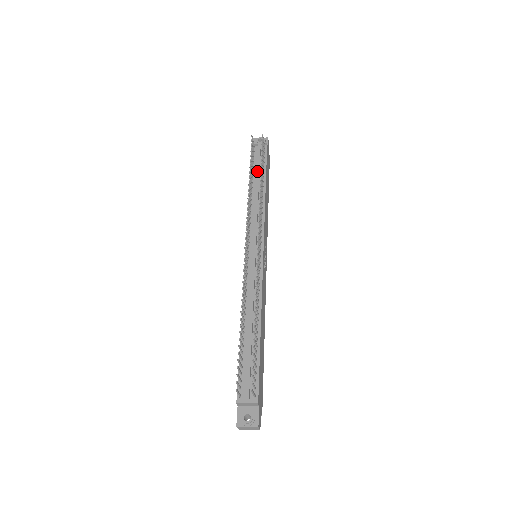
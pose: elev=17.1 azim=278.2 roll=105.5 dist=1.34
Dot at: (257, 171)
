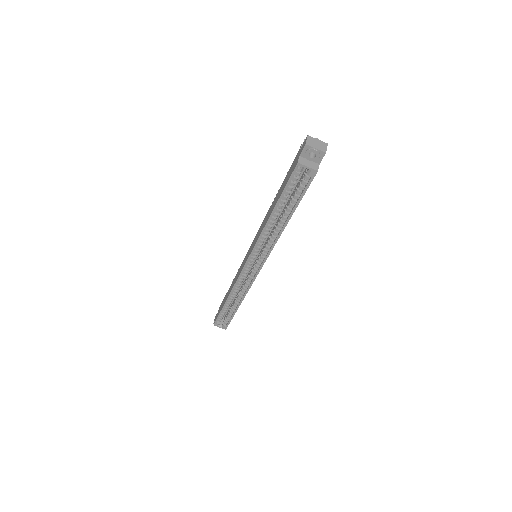
Dot at: occluded
